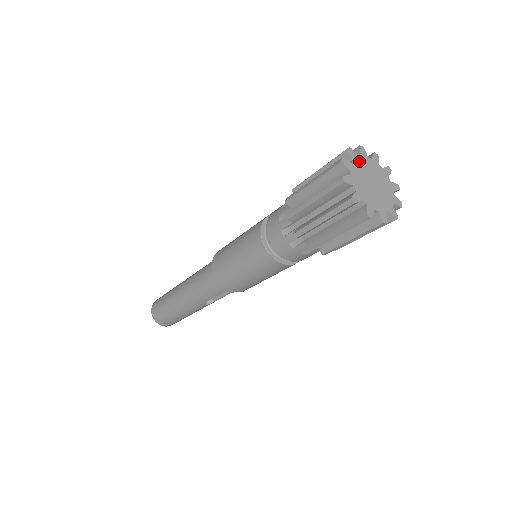
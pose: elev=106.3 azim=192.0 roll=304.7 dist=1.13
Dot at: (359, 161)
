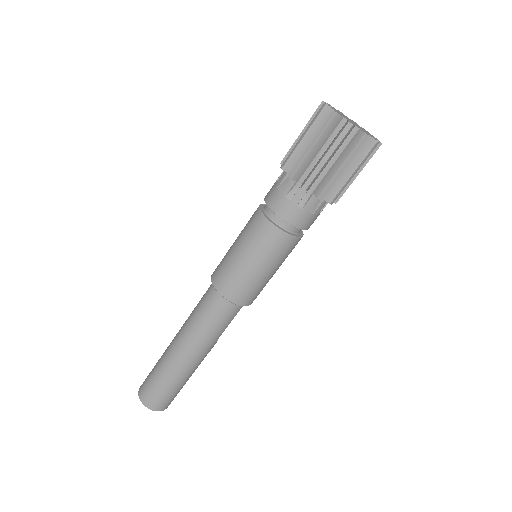
Dot at: (335, 110)
